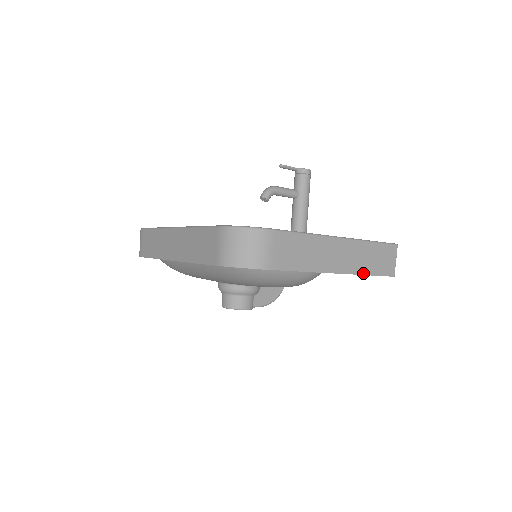
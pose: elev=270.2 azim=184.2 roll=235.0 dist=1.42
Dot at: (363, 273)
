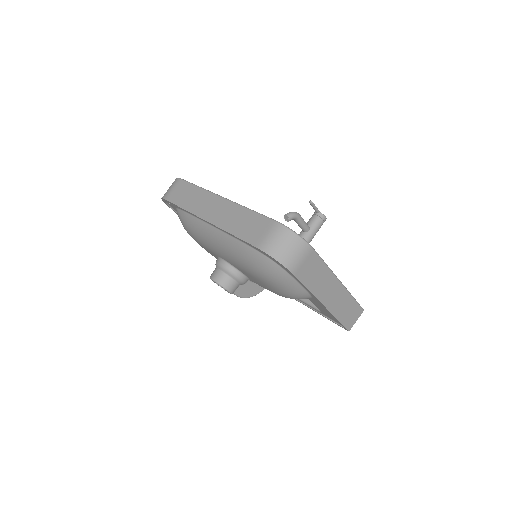
Dot at: (336, 316)
